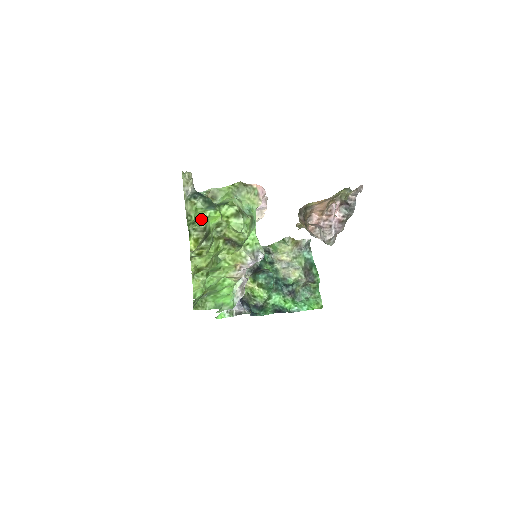
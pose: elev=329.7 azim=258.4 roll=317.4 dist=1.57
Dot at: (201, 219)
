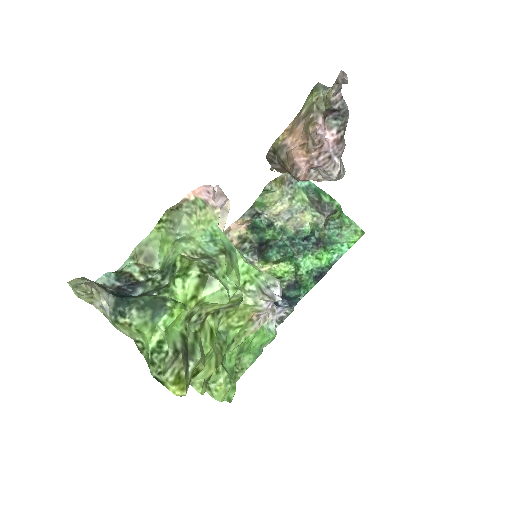
Dot at: (158, 348)
